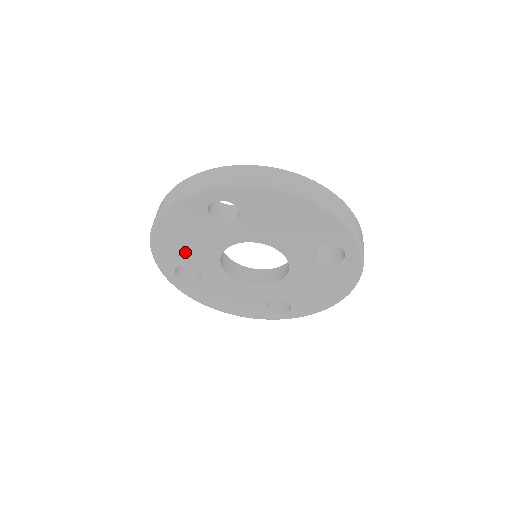
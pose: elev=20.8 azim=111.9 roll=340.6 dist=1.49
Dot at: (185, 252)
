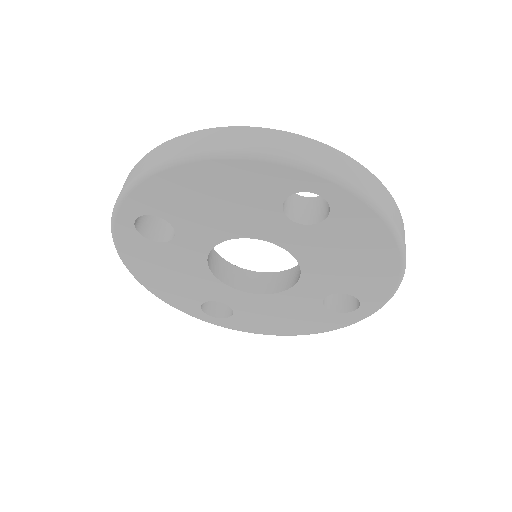
Dot at: (189, 209)
